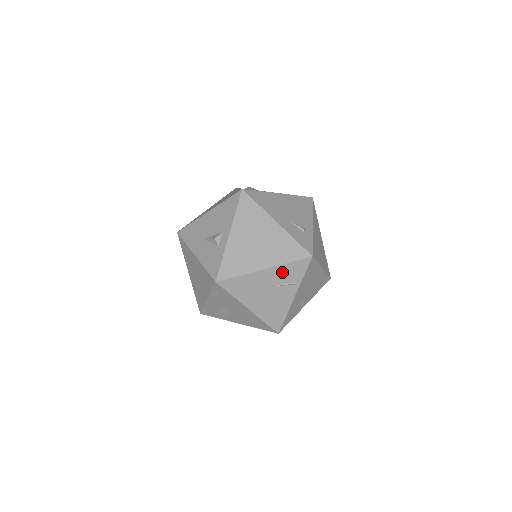
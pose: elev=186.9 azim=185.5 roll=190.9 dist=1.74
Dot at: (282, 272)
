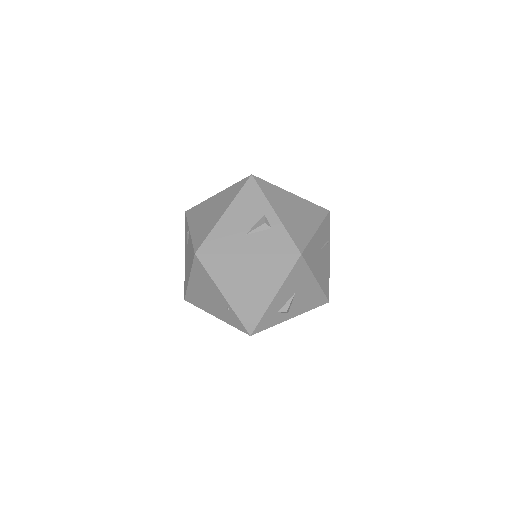
Dot at: (322, 231)
